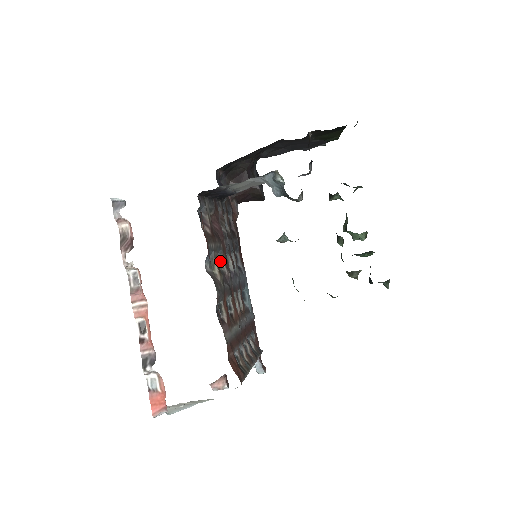
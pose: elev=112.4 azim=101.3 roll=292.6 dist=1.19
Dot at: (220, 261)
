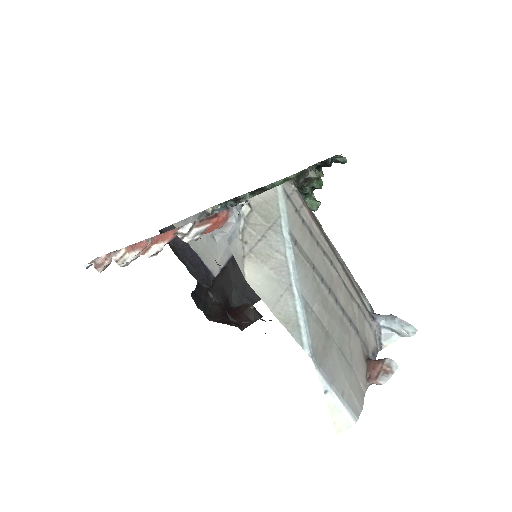
Dot at: occluded
